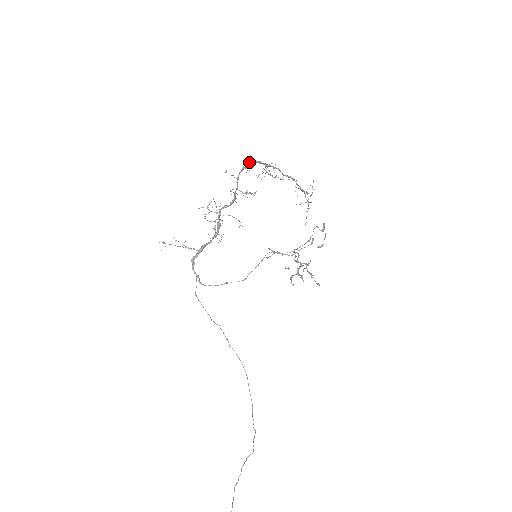
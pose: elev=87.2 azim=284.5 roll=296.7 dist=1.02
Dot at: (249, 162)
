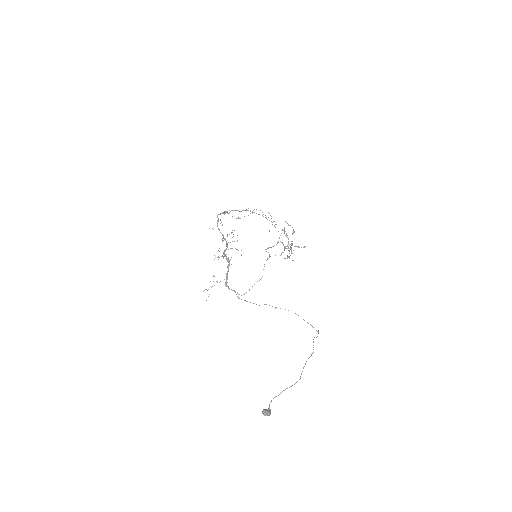
Dot at: (217, 217)
